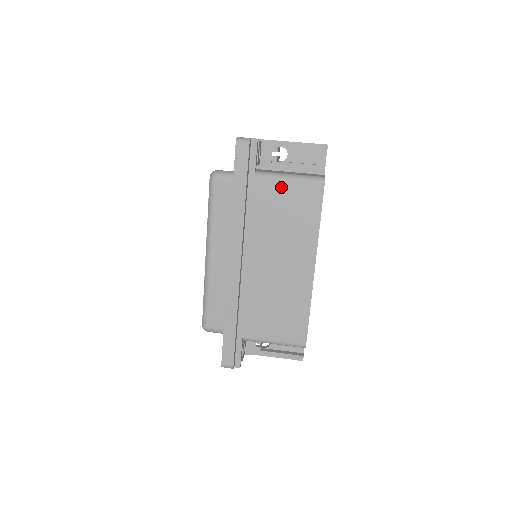
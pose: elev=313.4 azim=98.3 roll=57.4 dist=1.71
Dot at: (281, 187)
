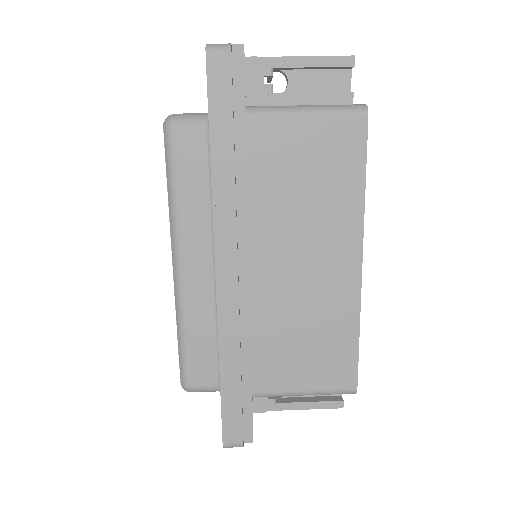
Dot at: (293, 129)
